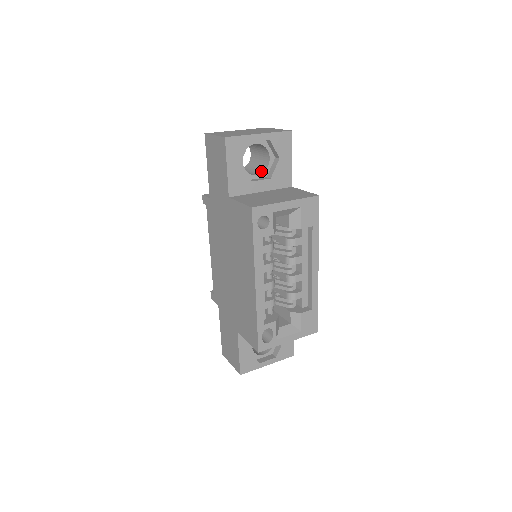
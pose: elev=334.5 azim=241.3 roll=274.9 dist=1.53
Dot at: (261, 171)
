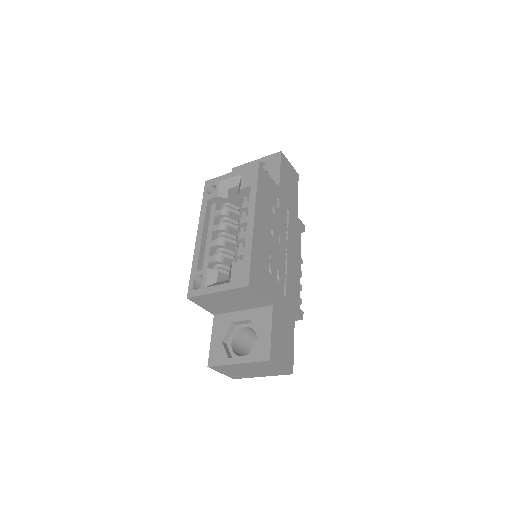
Dot at: occluded
